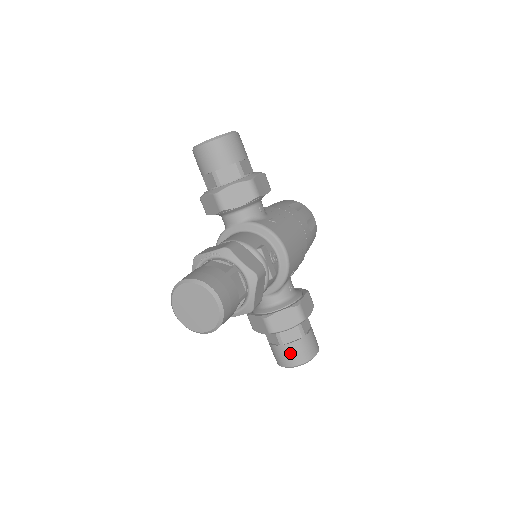
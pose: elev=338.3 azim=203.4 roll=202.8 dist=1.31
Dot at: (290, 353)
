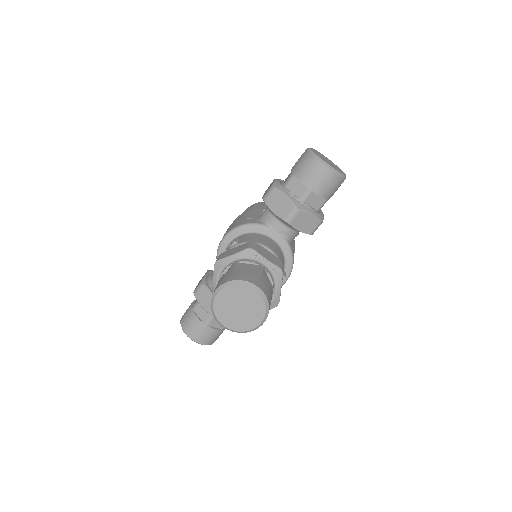
Dot at: (205, 333)
